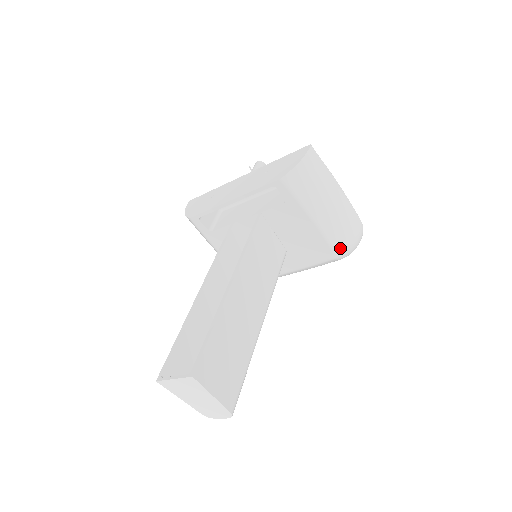
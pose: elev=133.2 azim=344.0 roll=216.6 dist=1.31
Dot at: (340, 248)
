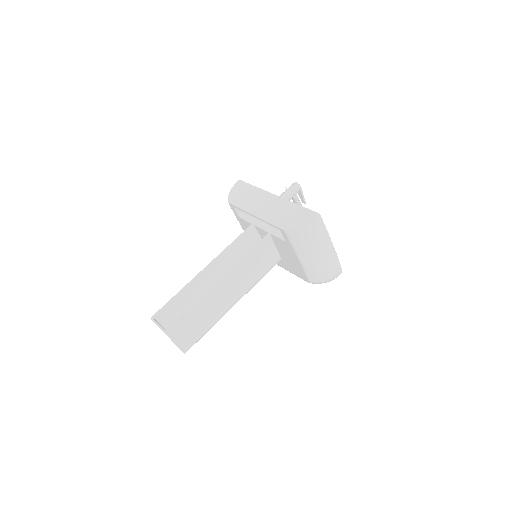
Dot at: (314, 280)
